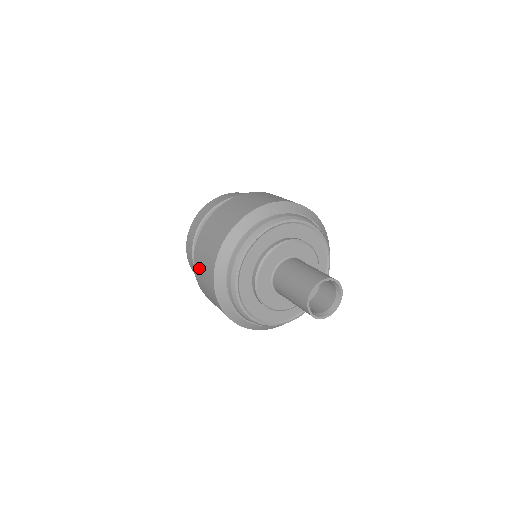
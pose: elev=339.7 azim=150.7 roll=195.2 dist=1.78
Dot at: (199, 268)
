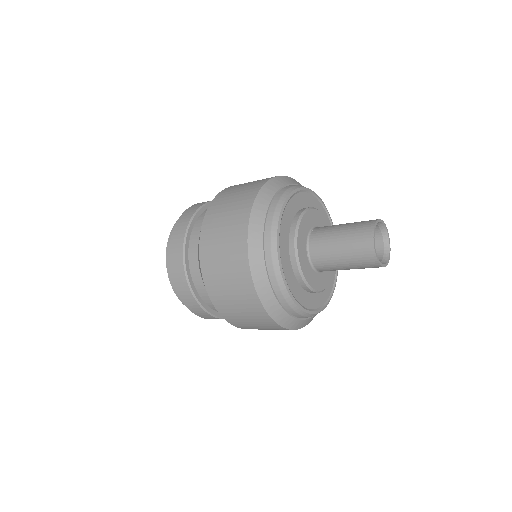
Dot at: (220, 208)
